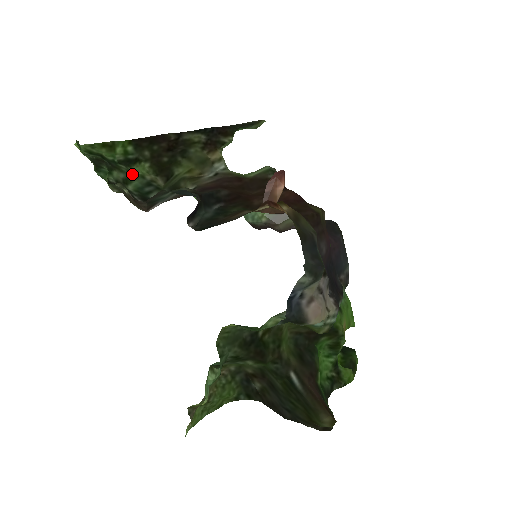
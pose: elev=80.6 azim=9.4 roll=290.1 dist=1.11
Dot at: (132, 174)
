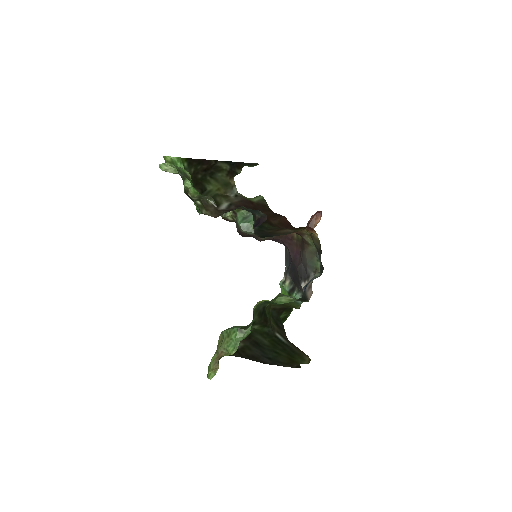
Dot at: occluded
